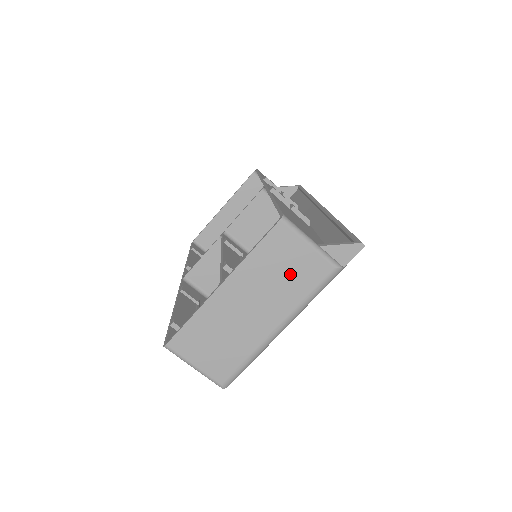
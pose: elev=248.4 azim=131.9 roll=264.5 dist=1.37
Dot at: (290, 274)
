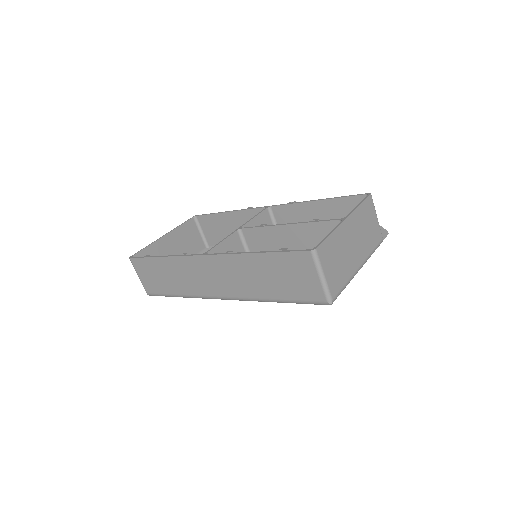
Dot at: (369, 231)
